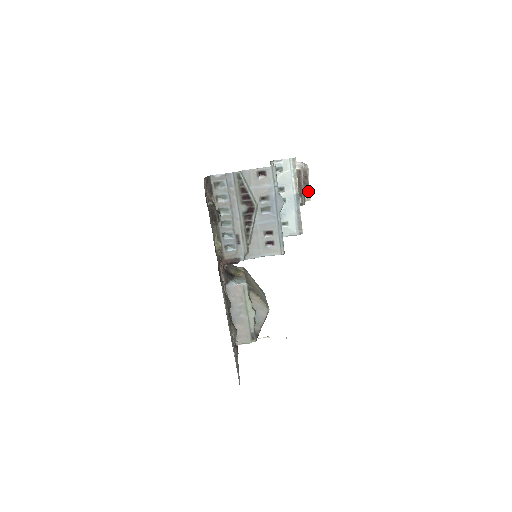
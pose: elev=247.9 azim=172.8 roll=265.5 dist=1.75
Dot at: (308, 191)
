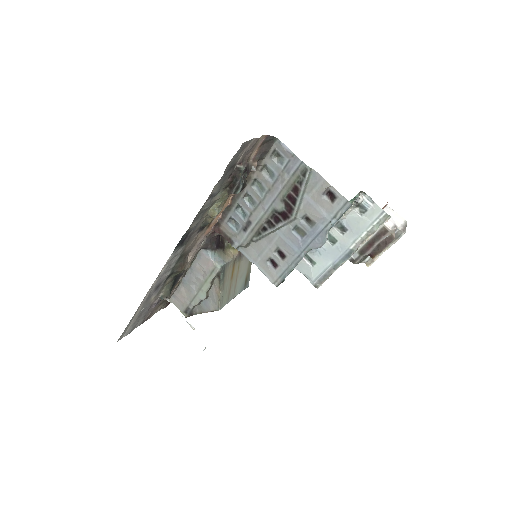
Dot at: (373, 257)
